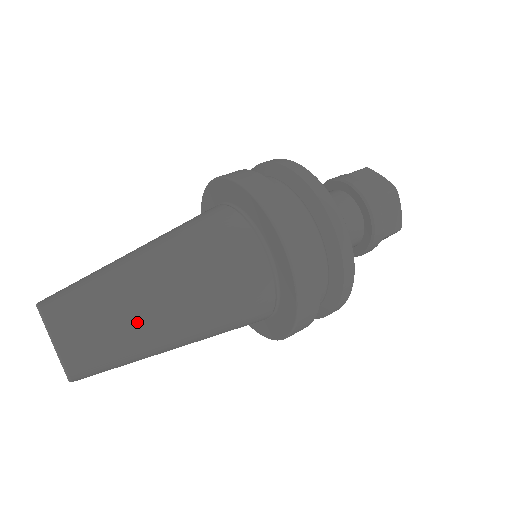
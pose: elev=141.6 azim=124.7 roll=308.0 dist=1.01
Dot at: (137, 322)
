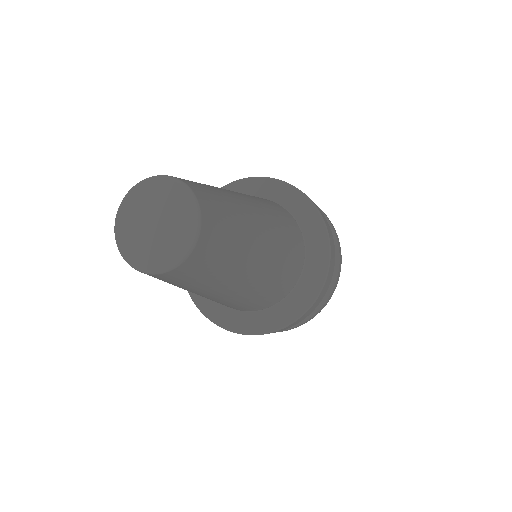
Dot at: occluded
